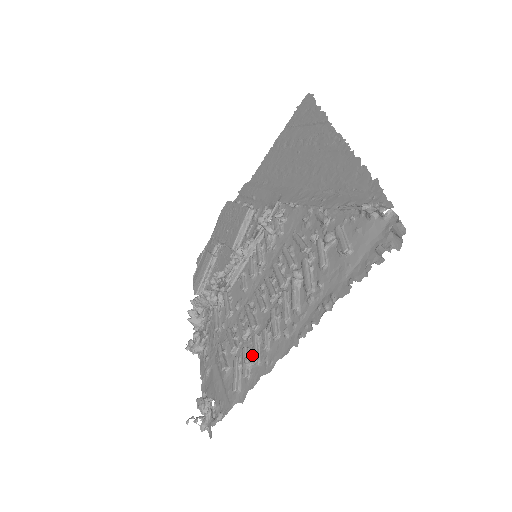
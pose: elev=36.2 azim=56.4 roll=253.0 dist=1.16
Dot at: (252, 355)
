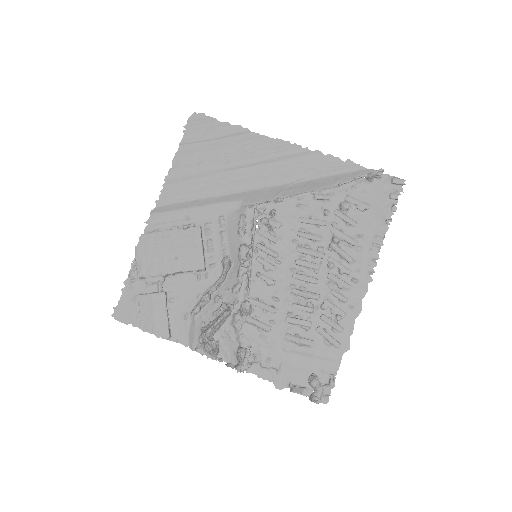
Dot at: (338, 313)
